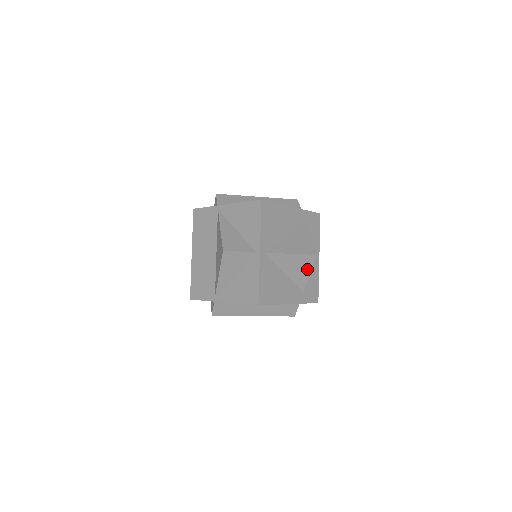
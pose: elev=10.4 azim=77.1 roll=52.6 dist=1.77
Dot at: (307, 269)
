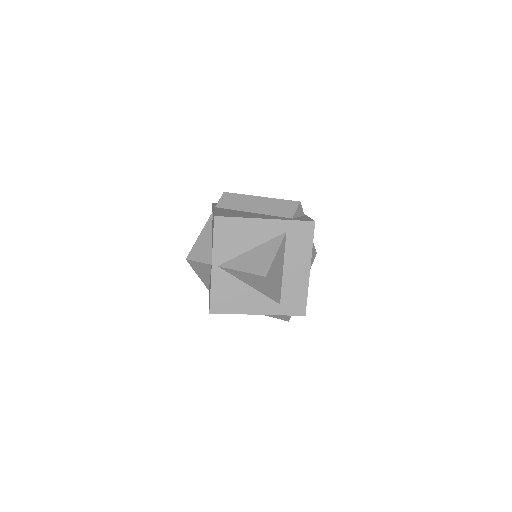
Dot at: (267, 286)
